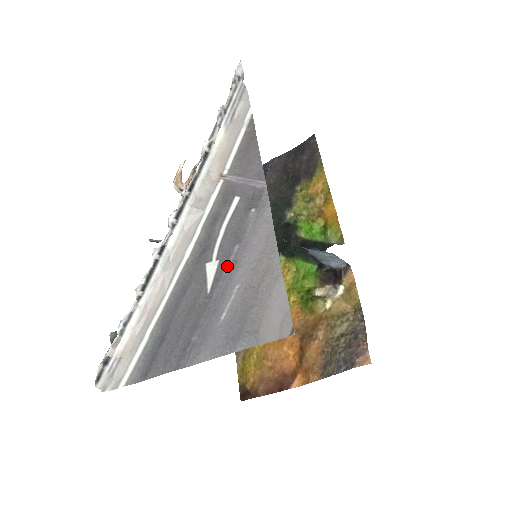
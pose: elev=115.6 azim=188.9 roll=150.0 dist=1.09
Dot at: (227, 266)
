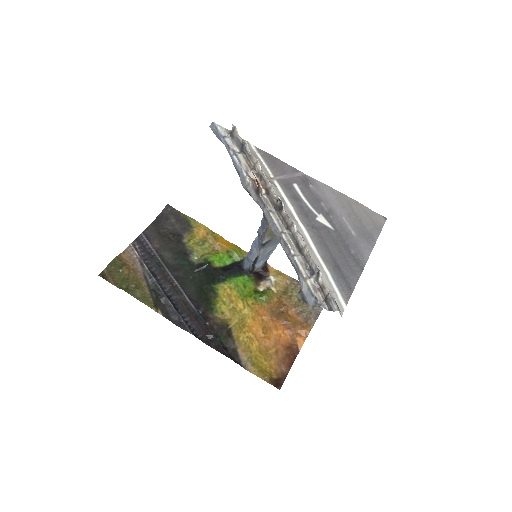
Dot at: (328, 213)
